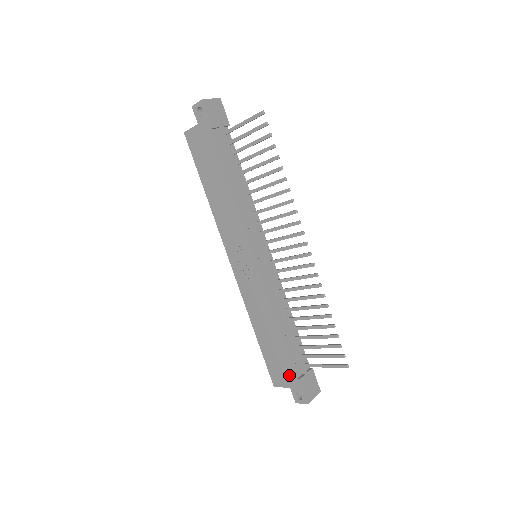
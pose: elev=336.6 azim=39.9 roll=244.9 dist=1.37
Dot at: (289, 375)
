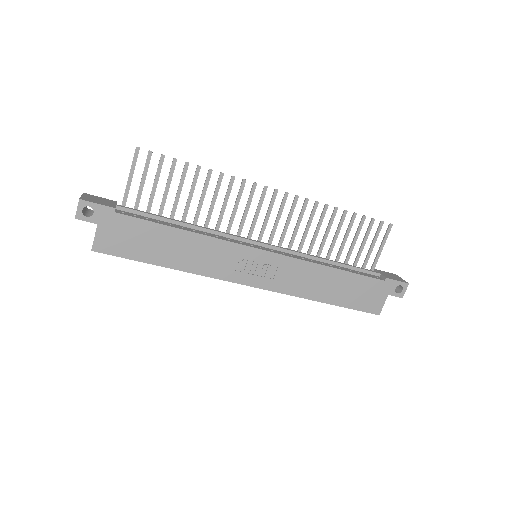
Dot at: (378, 287)
